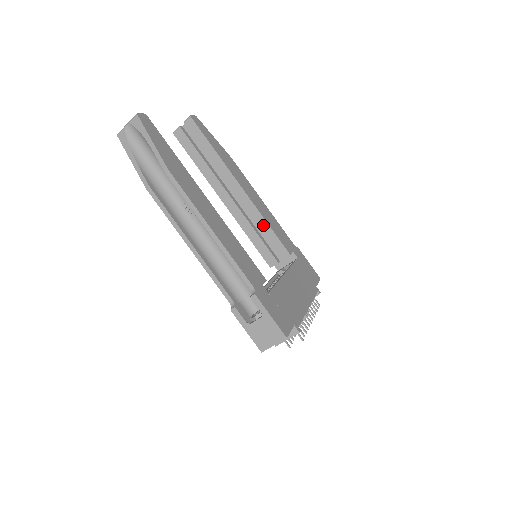
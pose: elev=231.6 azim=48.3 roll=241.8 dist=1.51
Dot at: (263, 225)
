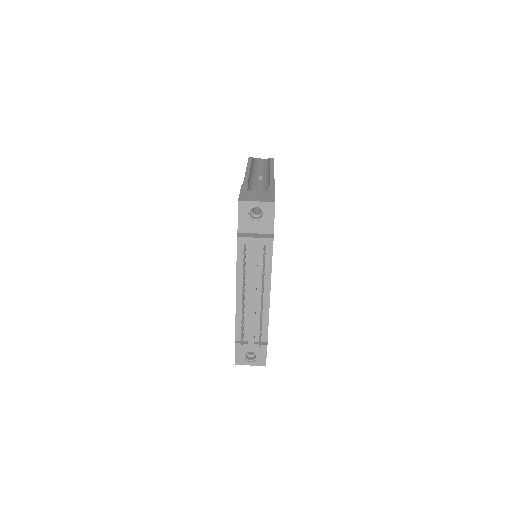
Dot at: occluded
